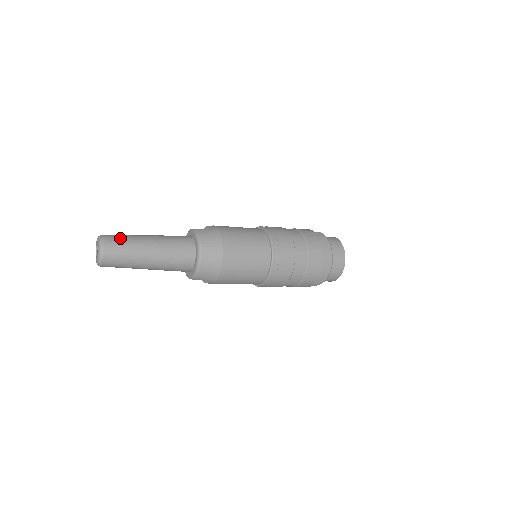
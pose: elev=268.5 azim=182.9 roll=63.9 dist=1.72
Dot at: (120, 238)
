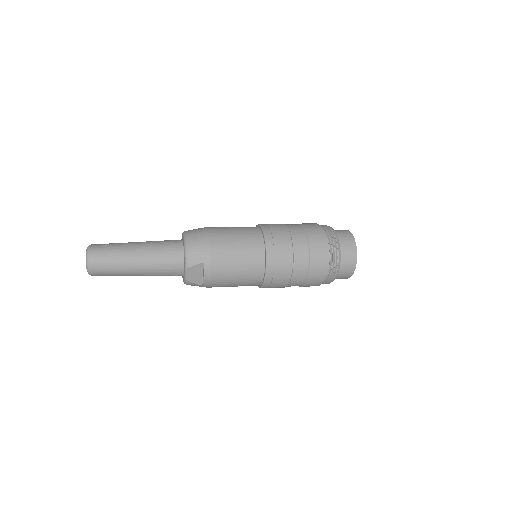
Dot at: occluded
